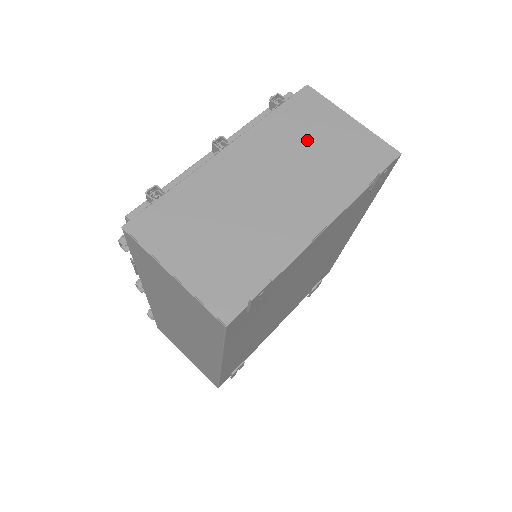
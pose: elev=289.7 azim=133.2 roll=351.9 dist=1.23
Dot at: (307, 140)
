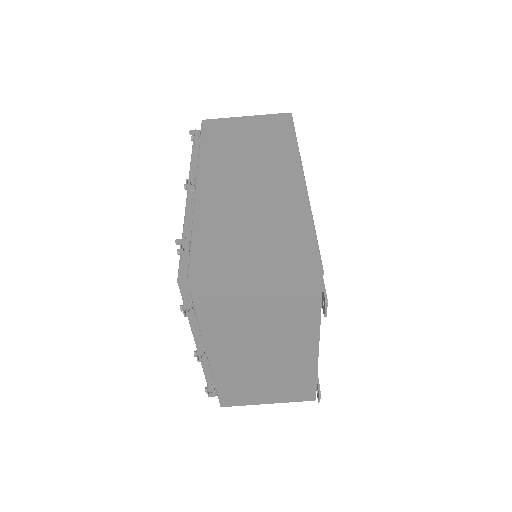
Dot at: (246, 317)
